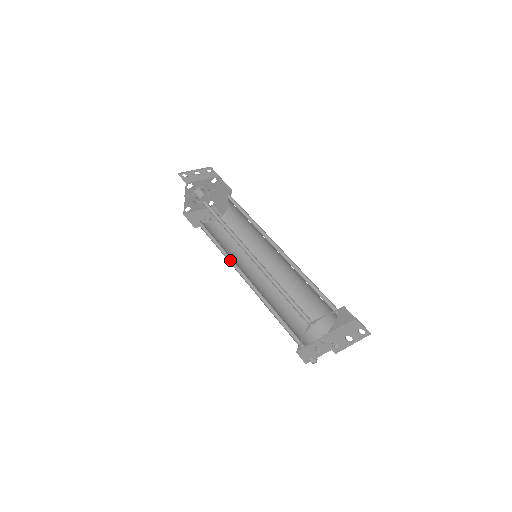
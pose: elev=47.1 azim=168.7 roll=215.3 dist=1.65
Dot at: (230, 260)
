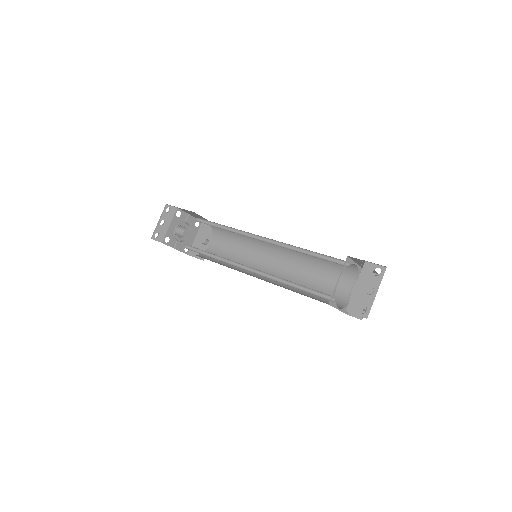
Dot at: occluded
